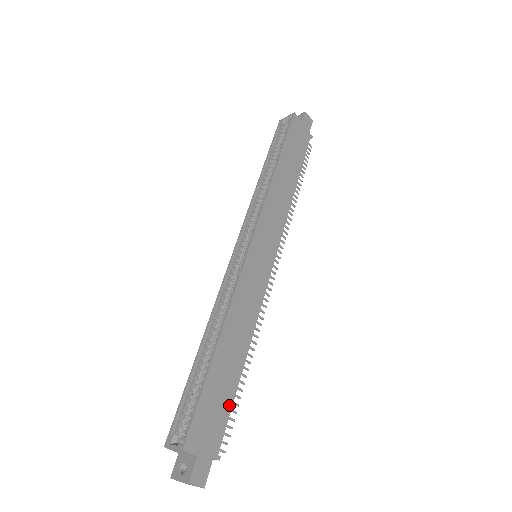
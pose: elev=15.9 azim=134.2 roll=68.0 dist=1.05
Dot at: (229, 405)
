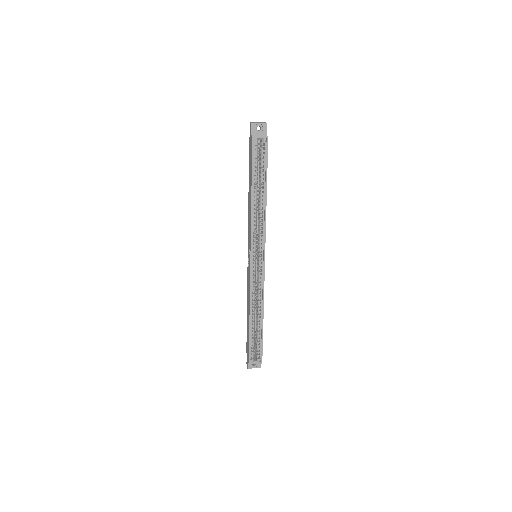
Dot at: occluded
